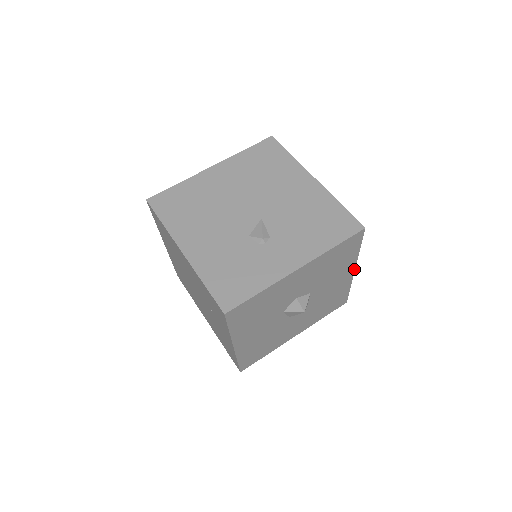
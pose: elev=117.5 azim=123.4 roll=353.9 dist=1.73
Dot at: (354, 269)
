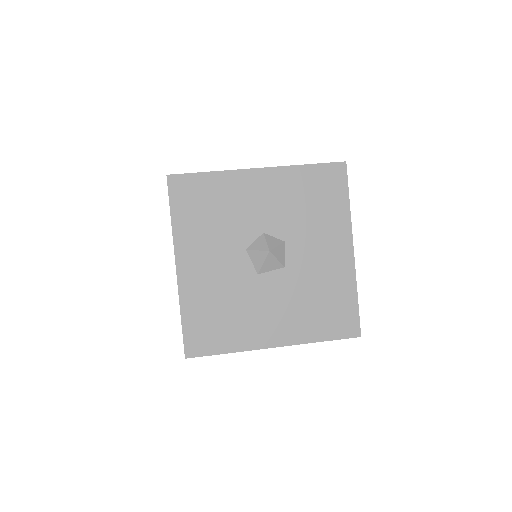
Dot at: (352, 247)
